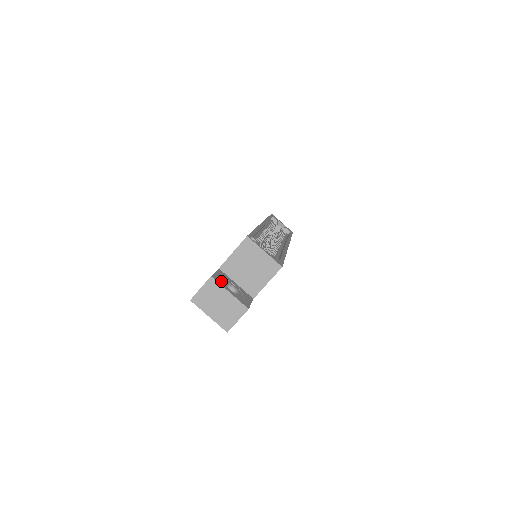
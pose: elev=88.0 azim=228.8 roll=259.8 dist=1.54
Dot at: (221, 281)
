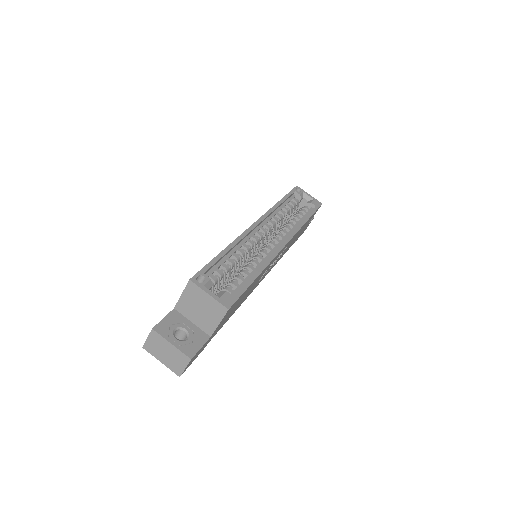
Dot at: (166, 330)
